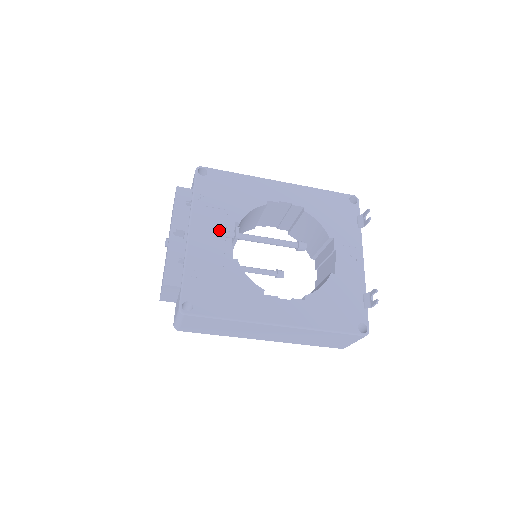
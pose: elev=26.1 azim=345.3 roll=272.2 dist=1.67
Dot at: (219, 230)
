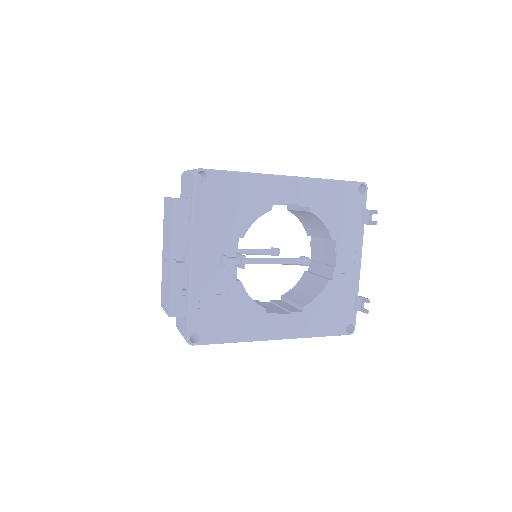
Dot at: (224, 261)
